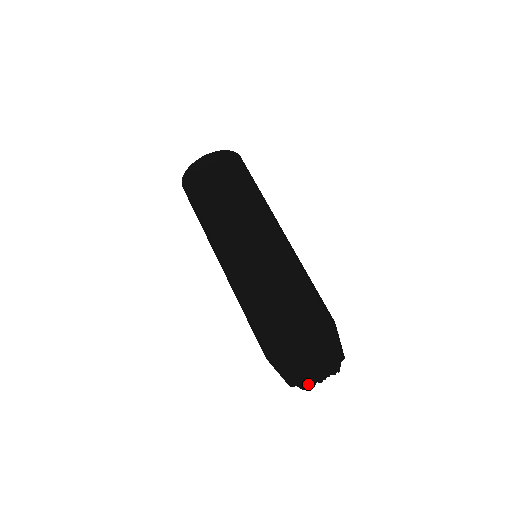
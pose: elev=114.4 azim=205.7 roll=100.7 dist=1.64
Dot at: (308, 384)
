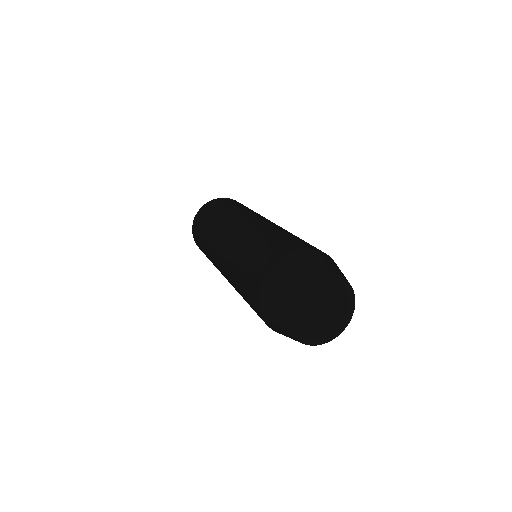
Dot at: (304, 313)
